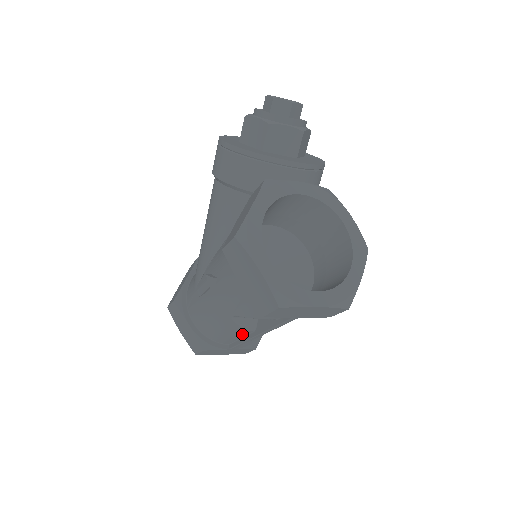
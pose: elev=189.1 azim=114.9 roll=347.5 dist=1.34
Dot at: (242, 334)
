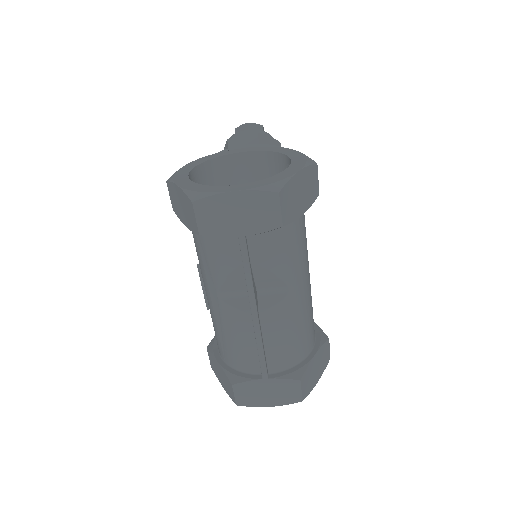
Dot at: (249, 331)
